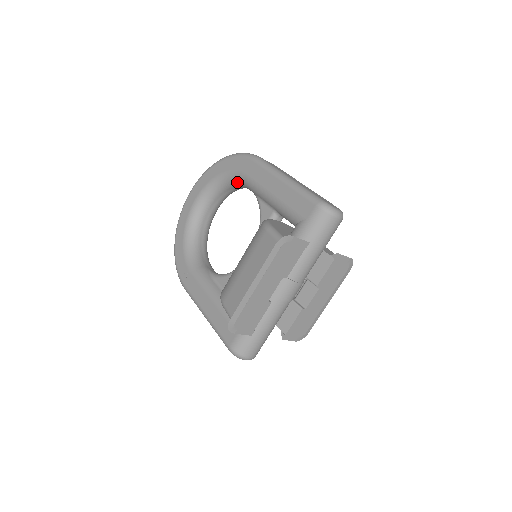
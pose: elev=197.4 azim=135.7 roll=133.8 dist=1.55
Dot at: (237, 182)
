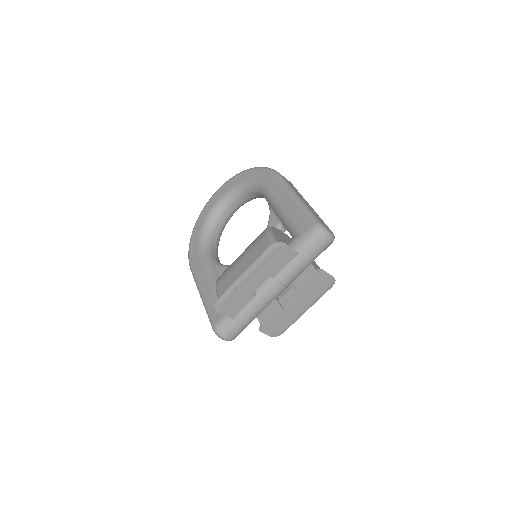
Dot at: (257, 191)
